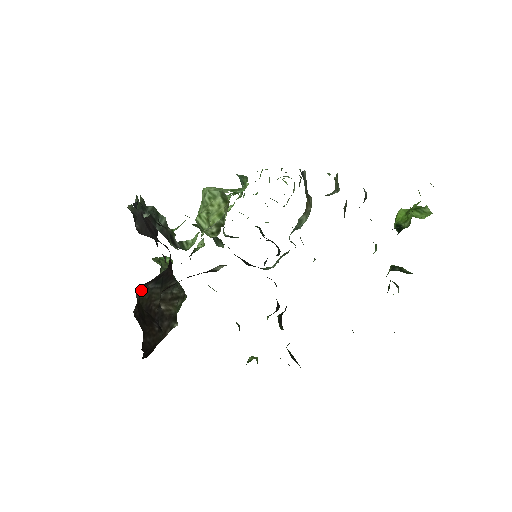
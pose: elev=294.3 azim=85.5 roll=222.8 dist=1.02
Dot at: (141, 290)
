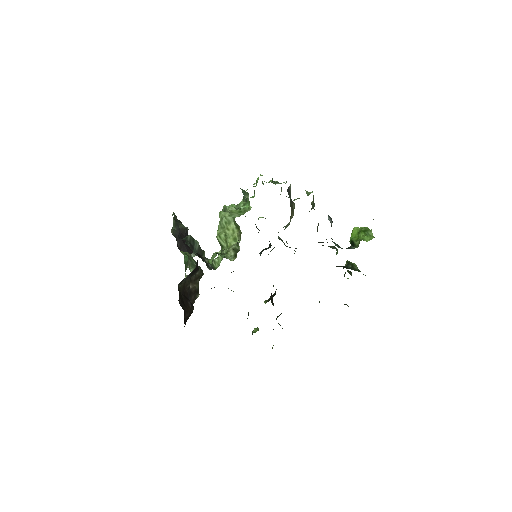
Dot at: (180, 283)
